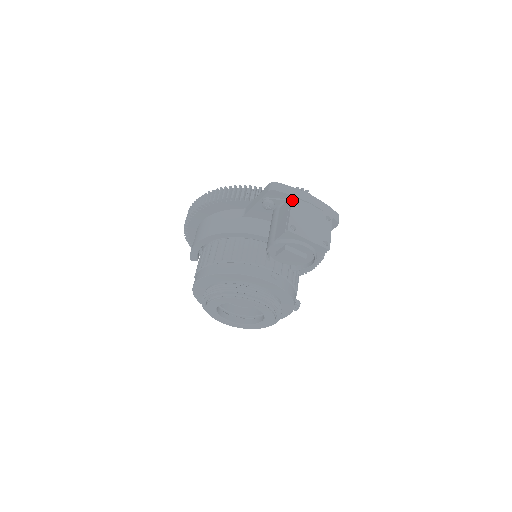
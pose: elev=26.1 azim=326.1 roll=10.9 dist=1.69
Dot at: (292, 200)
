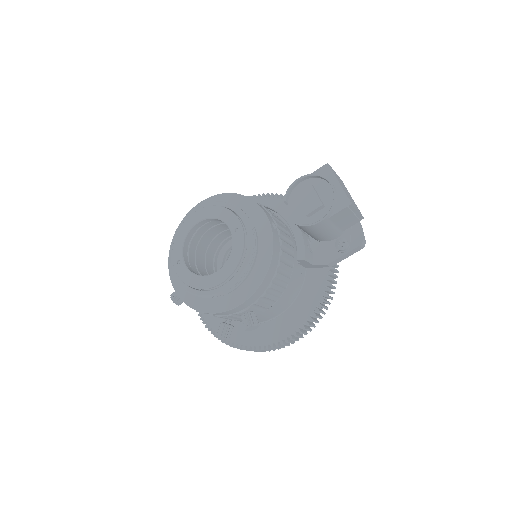
Dot at: occluded
